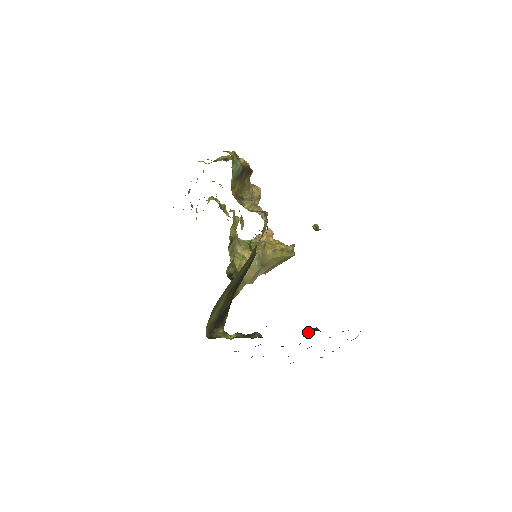
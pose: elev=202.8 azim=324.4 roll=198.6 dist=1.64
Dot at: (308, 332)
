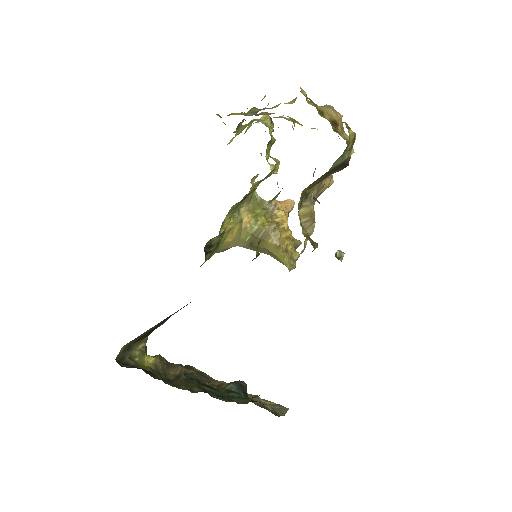
Dot at: (234, 388)
